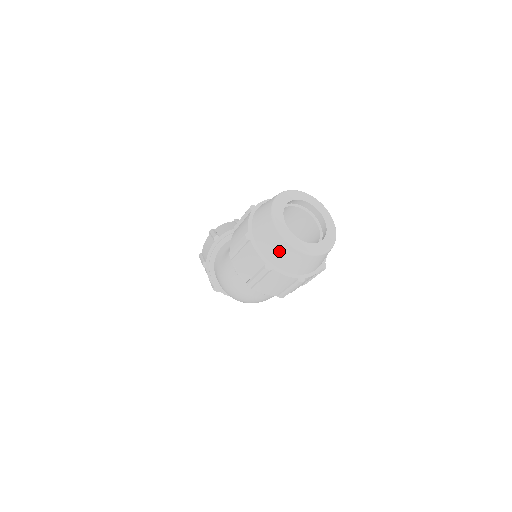
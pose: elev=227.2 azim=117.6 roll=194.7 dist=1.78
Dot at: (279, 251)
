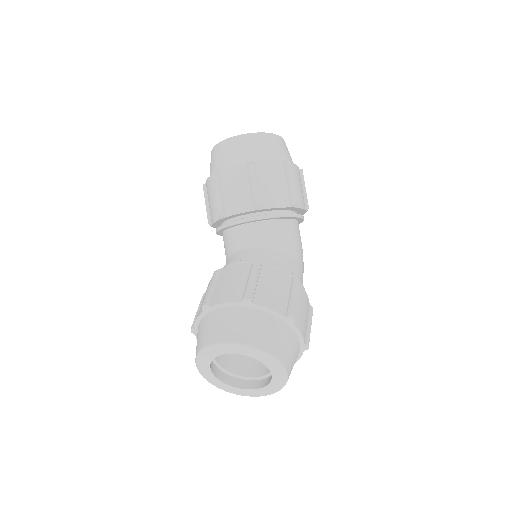
Dot at: occluded
